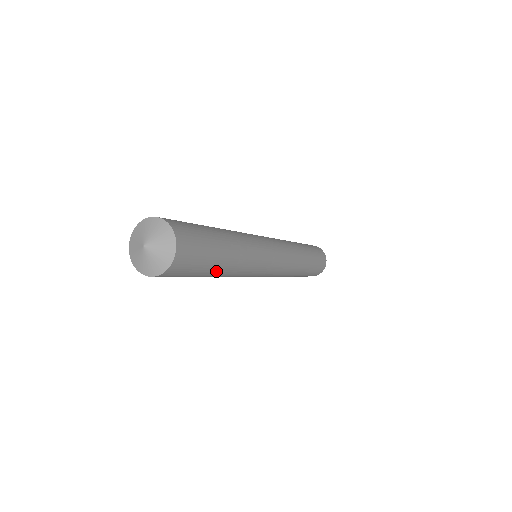
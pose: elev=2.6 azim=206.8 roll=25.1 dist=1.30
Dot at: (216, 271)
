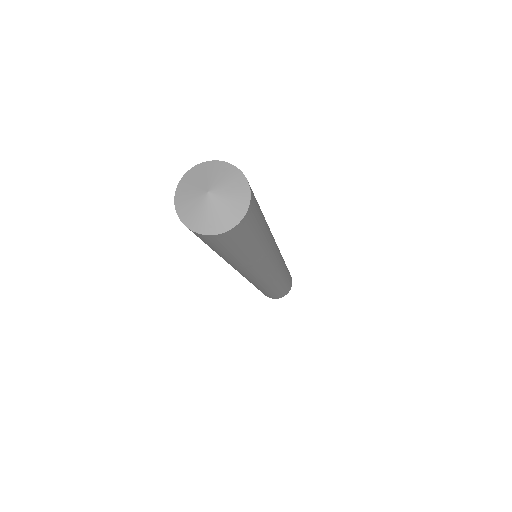
Dot at: (244, 256)
